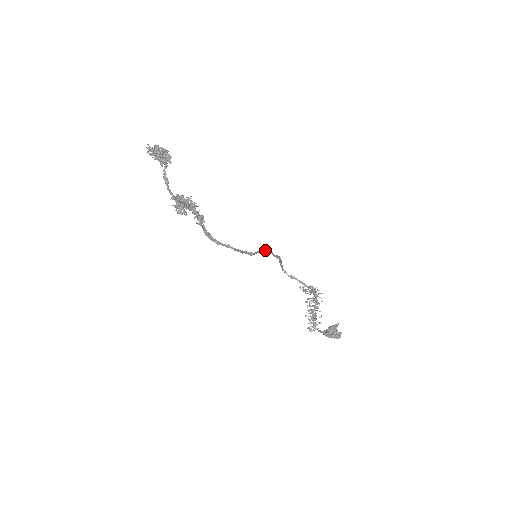
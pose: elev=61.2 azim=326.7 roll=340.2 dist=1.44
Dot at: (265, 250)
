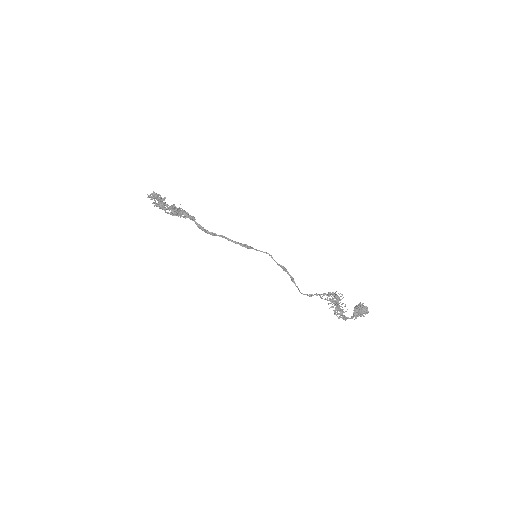
Dot at: (263, 252)
